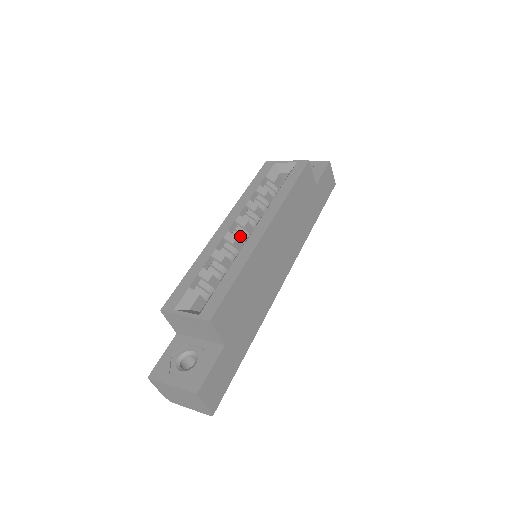
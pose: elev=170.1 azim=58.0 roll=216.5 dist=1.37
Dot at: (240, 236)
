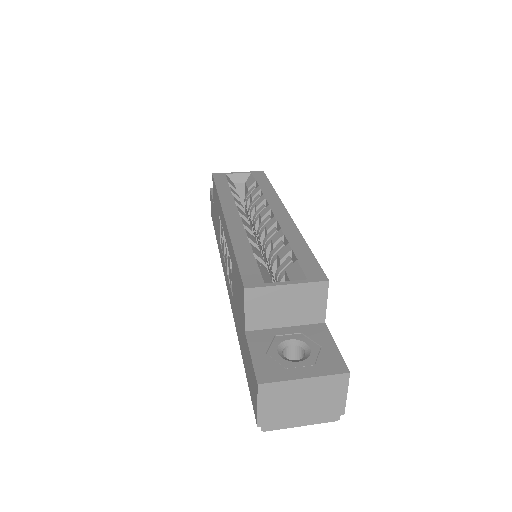
Dot at: occluded
